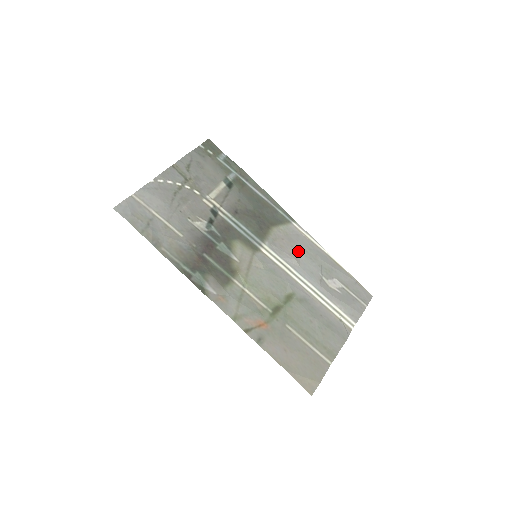
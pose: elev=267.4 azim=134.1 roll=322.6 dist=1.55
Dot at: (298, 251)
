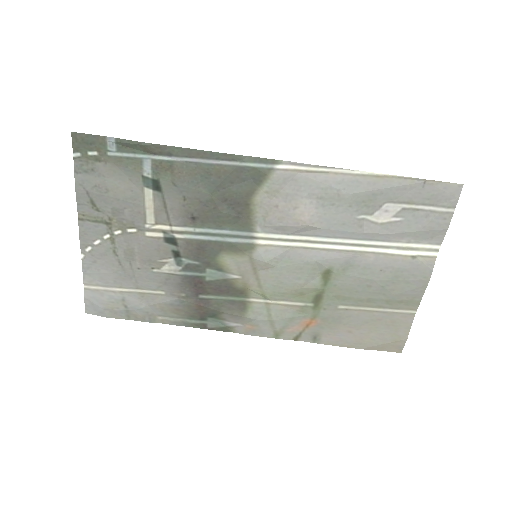
Dot at: (307, 208)
